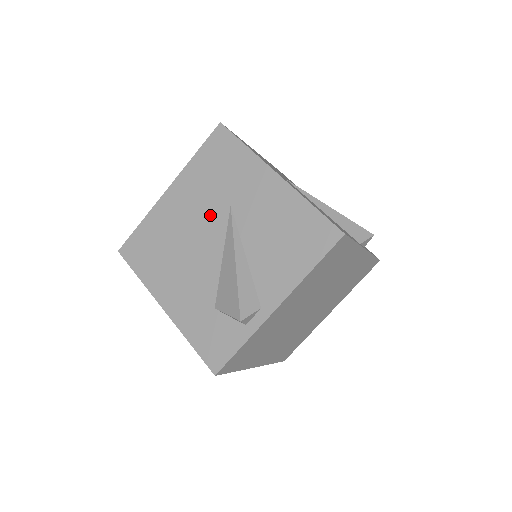
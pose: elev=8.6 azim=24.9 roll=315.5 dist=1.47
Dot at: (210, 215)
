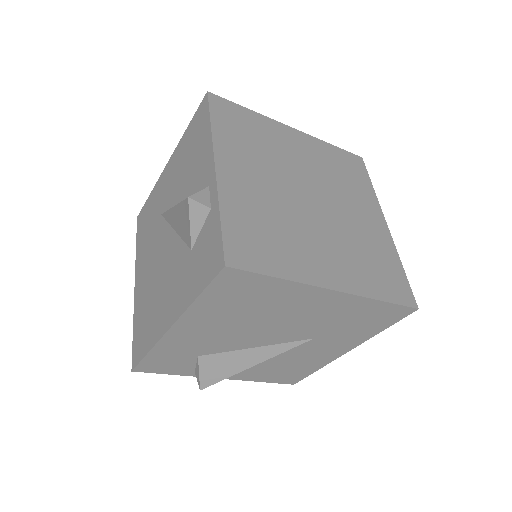
Dot at: (157, 239)
